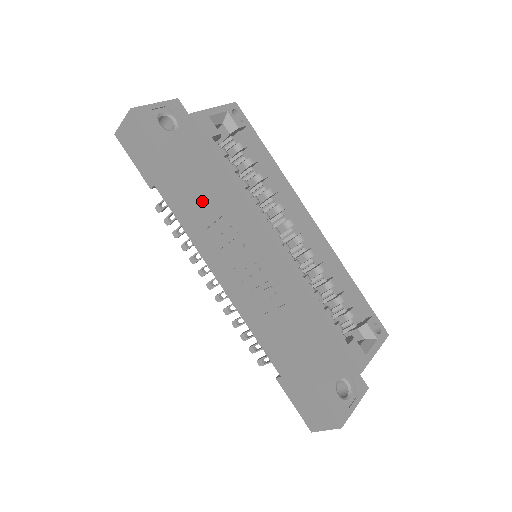
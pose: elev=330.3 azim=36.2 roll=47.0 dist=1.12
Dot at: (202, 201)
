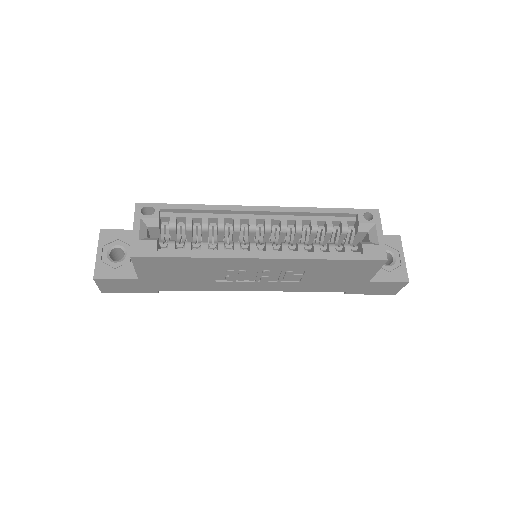
Dot at: (195, 276)
